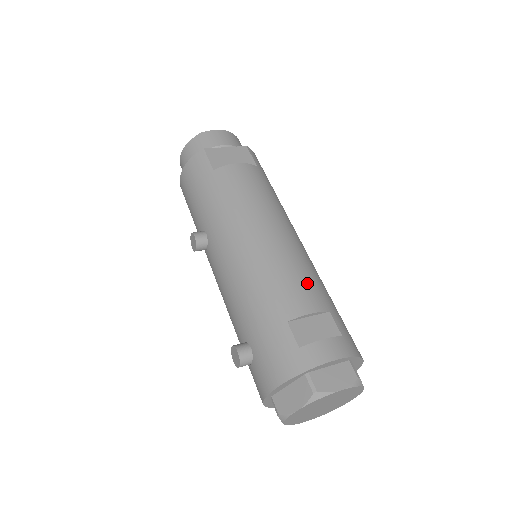
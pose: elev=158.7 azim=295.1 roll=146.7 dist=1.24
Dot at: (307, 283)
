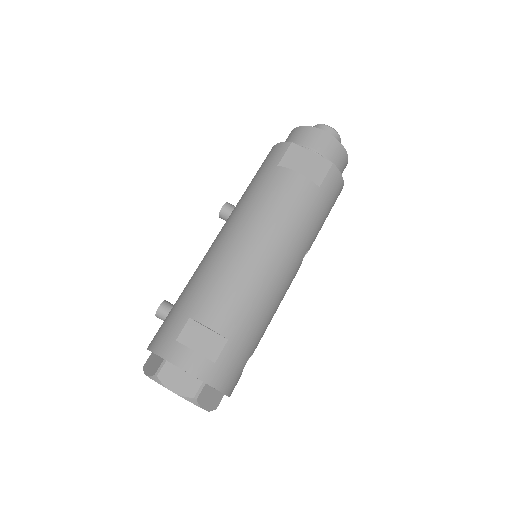
Dot at: (235, 306)
